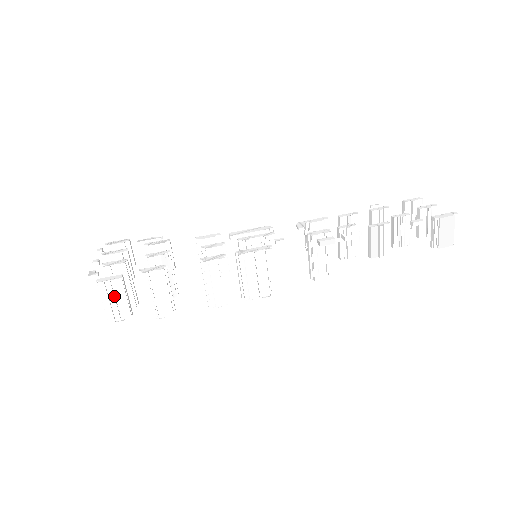
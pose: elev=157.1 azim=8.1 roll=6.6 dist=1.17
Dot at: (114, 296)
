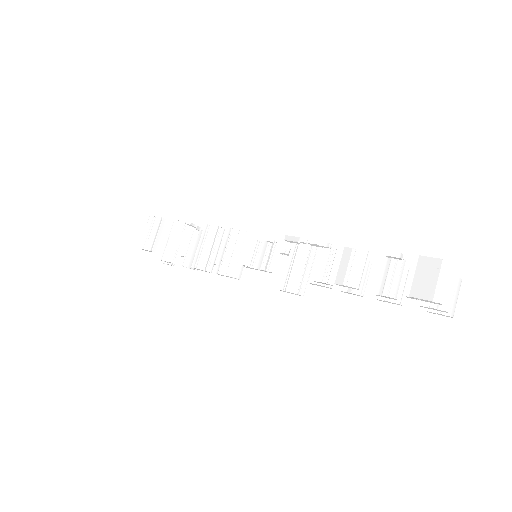
Dot at: (152, 229)
